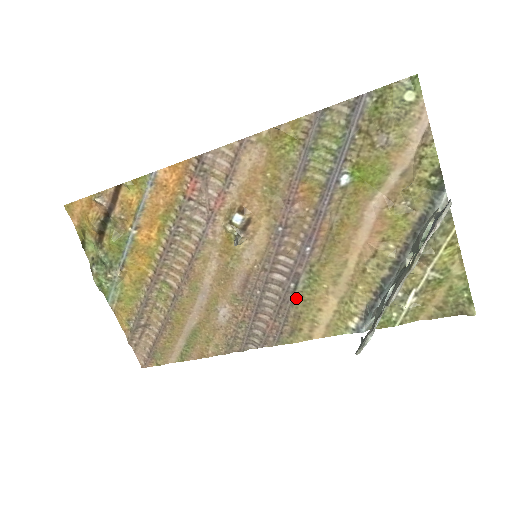
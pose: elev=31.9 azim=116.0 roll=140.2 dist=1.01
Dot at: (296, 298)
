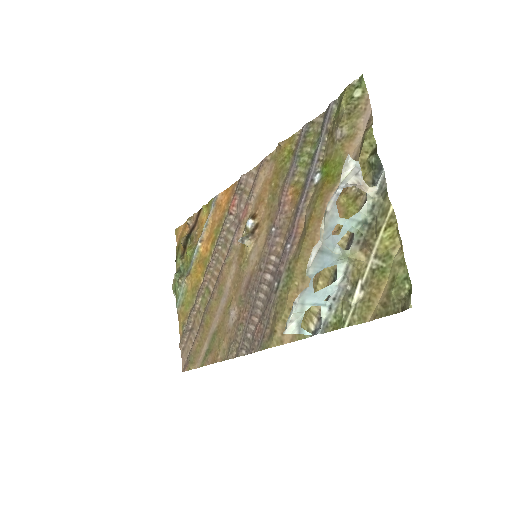
Dot at: (277, 298)
